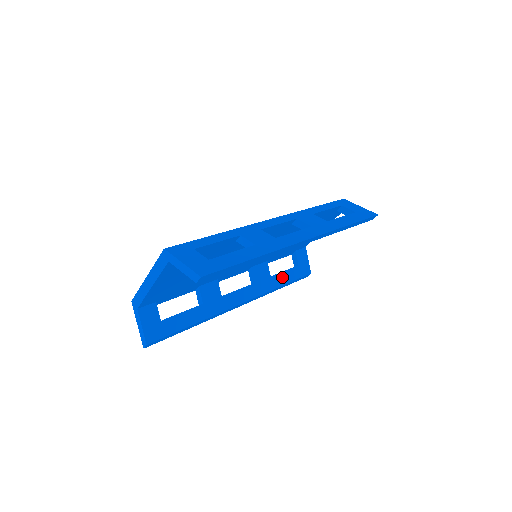
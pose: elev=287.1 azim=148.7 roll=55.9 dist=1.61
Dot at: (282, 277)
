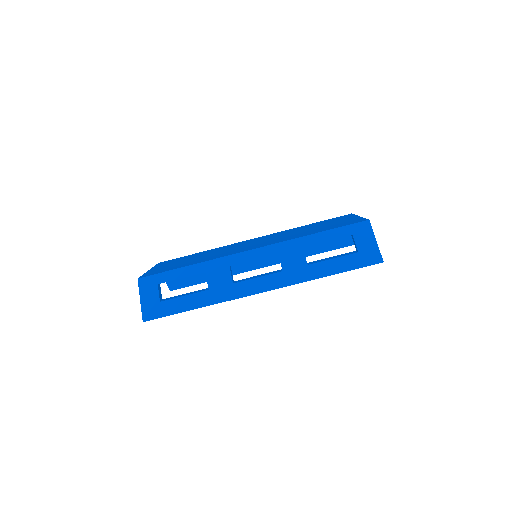
Dot at: (314, 248)
